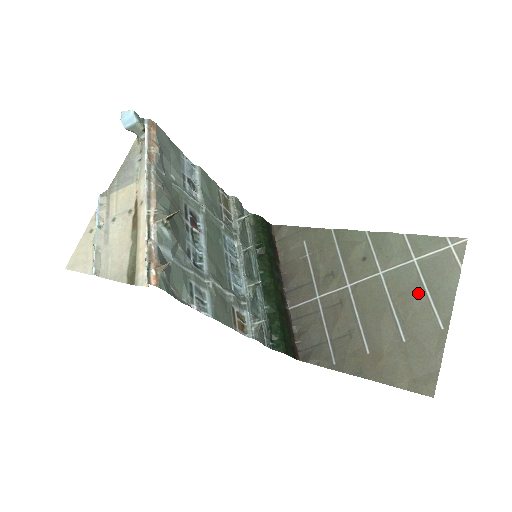
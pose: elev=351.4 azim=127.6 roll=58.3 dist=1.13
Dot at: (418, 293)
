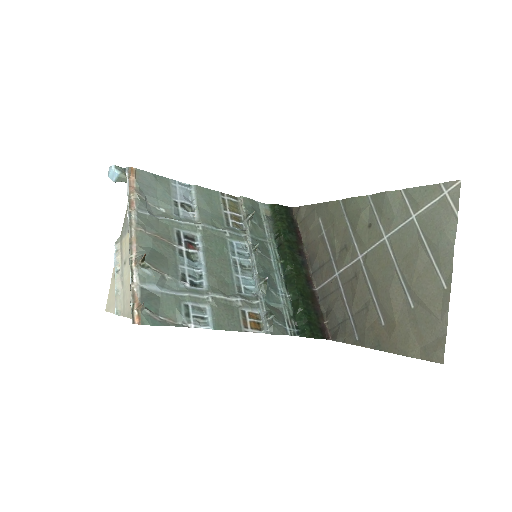
Dot at: (420, 253)
